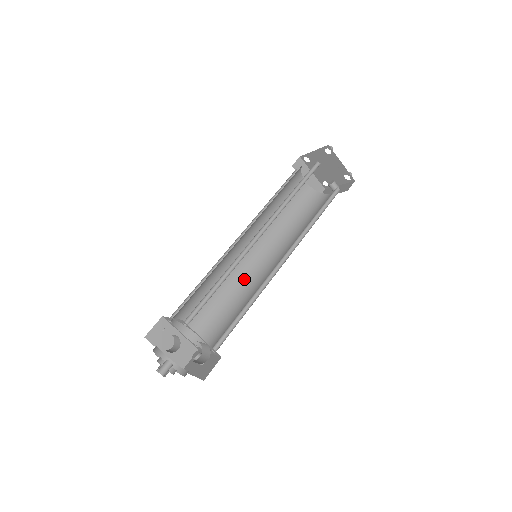
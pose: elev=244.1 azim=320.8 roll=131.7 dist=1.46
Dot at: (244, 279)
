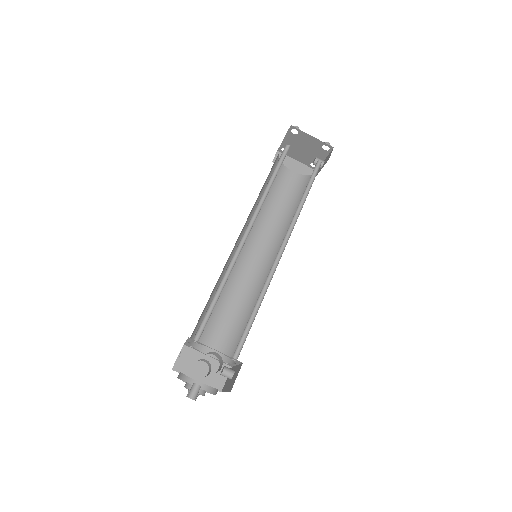
Dot at: (256, 283)
